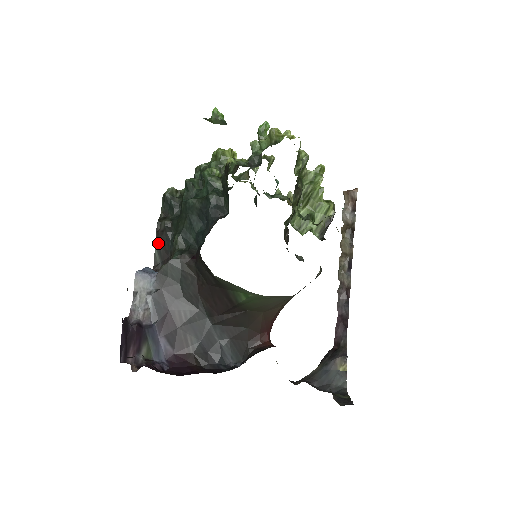
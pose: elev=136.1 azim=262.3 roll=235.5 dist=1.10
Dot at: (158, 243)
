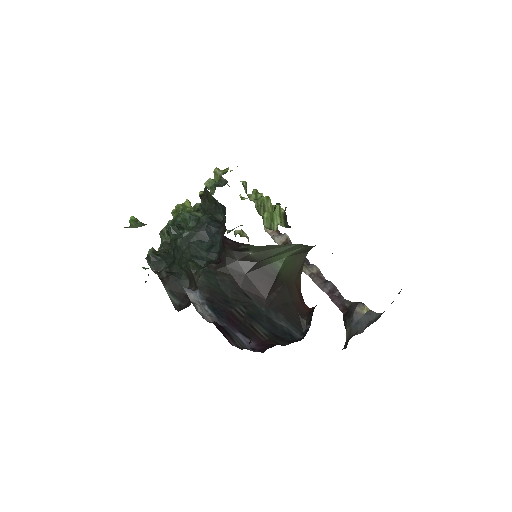
Dot at: (168, 288)
